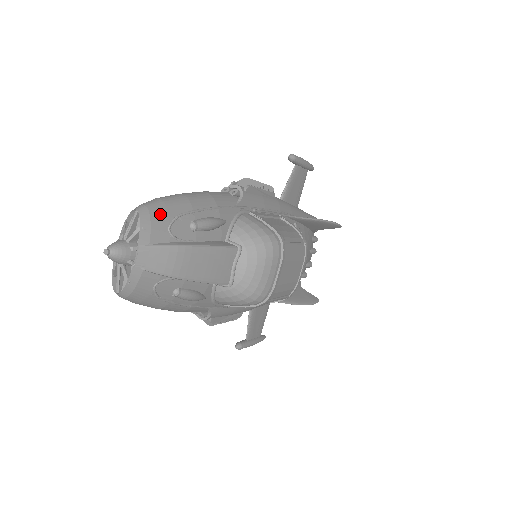
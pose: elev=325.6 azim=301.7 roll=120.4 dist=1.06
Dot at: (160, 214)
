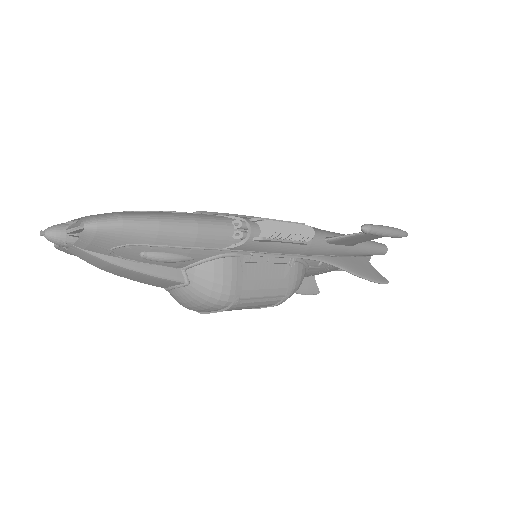
Dot at: (108, 238)
